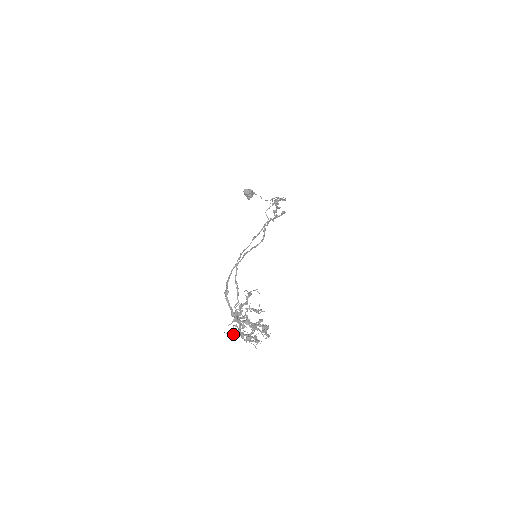
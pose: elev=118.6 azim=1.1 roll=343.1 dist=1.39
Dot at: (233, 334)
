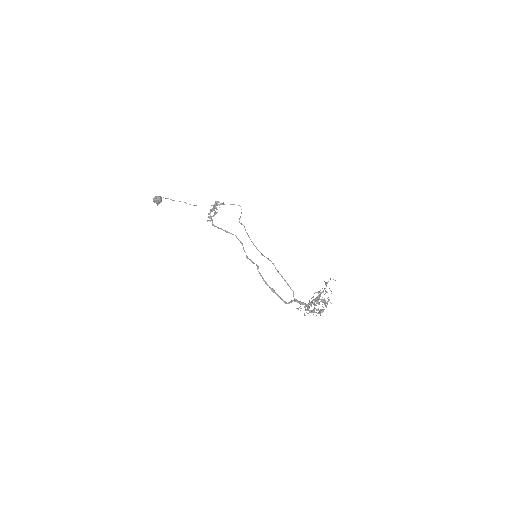
Dot at: (304, 314)
